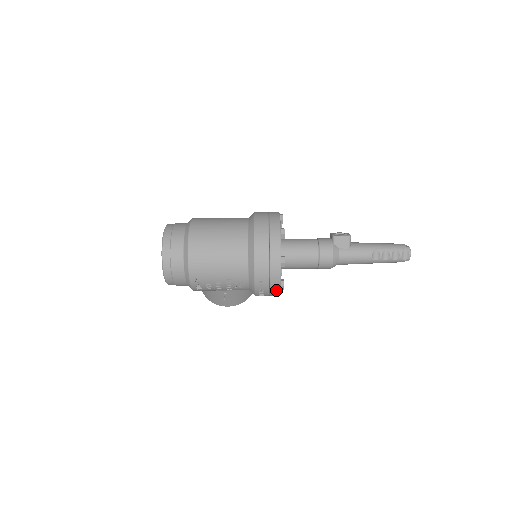
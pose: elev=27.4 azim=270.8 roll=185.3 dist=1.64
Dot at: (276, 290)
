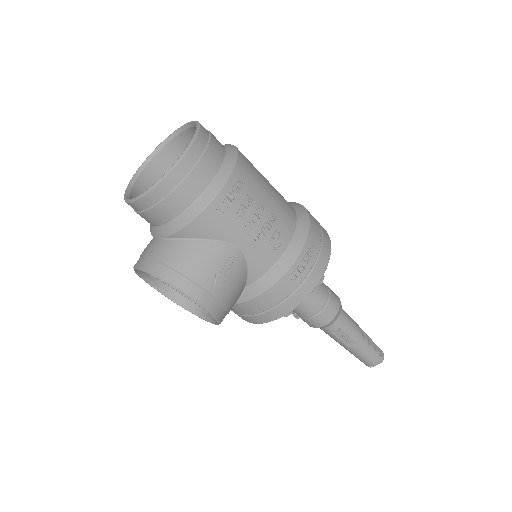
Dot at: (318, 273)
